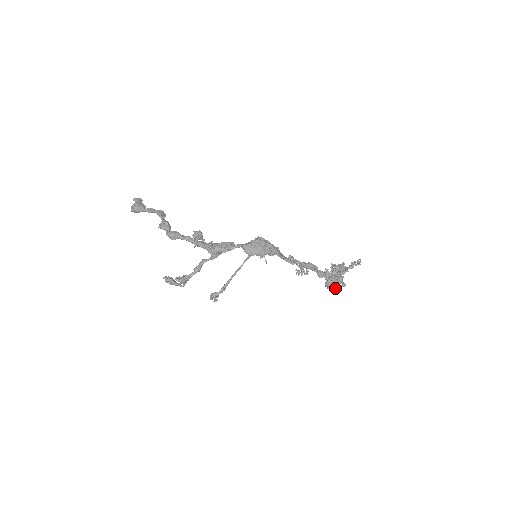
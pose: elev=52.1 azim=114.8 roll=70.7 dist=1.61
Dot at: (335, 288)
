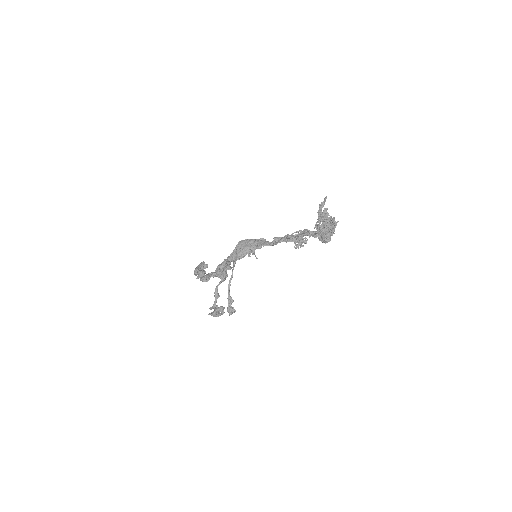
Dot at: (328, 239)
